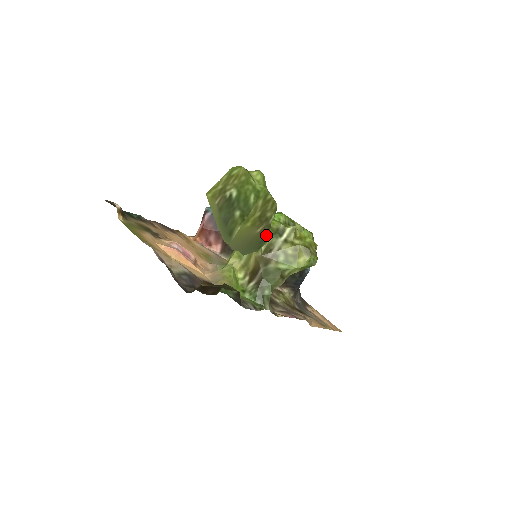
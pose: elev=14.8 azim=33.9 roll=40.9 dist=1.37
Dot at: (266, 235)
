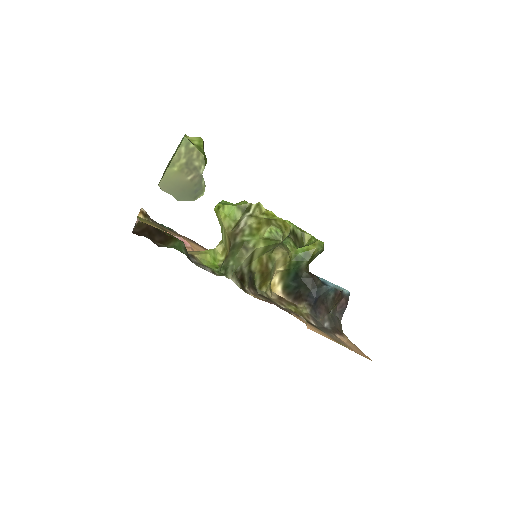
Dot at: (200, 186)
